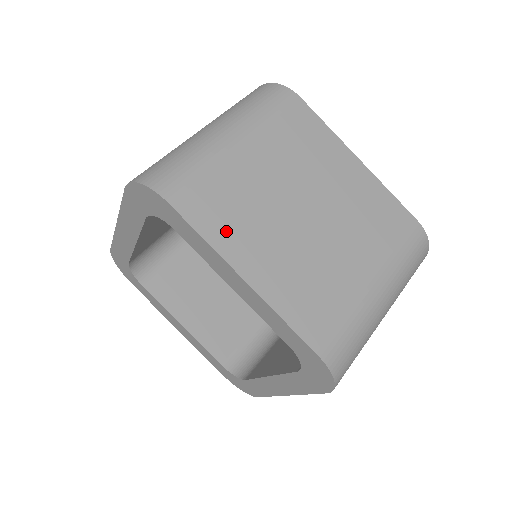
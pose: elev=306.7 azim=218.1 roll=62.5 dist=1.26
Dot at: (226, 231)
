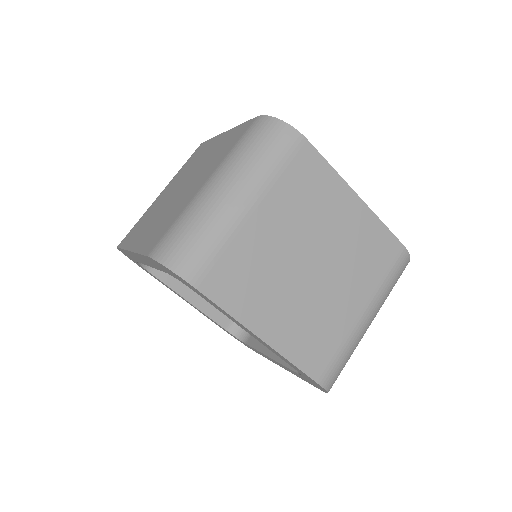
Dot at: (245, 301)
